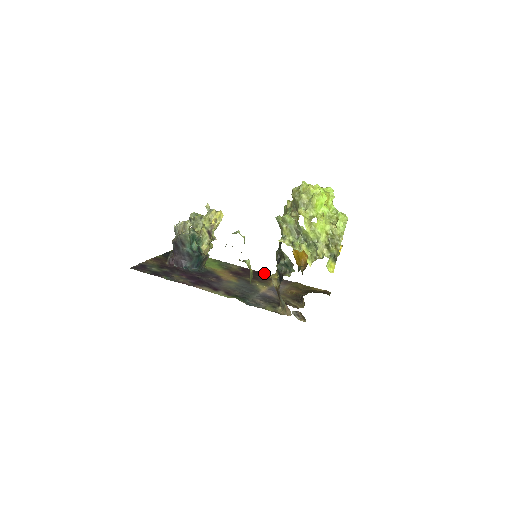
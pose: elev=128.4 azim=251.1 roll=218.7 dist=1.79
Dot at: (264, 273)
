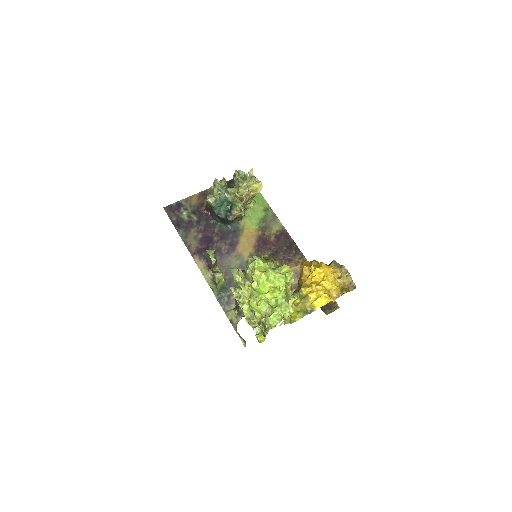
Dot at: (298, 248)
